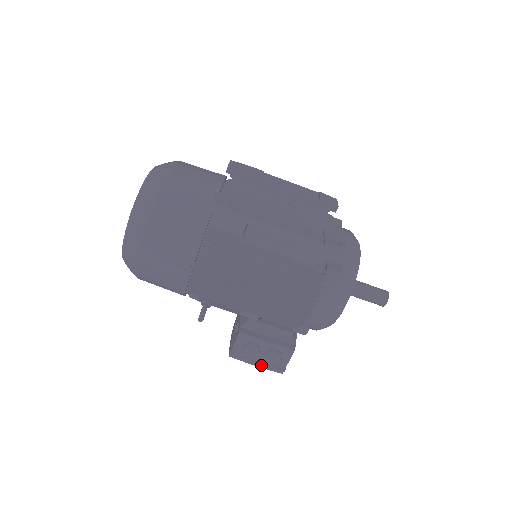
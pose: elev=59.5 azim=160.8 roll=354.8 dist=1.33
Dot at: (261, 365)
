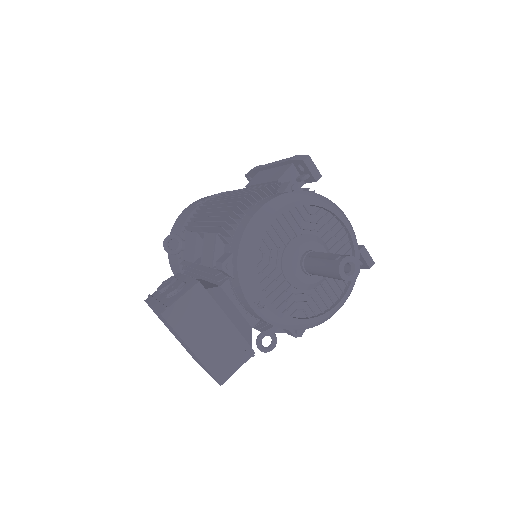
Dot at: (156, 302)
